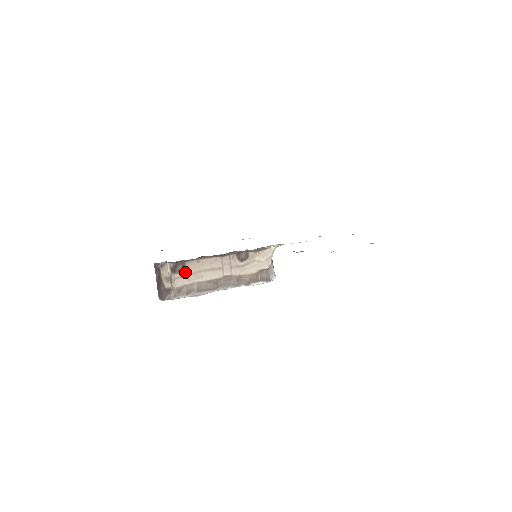
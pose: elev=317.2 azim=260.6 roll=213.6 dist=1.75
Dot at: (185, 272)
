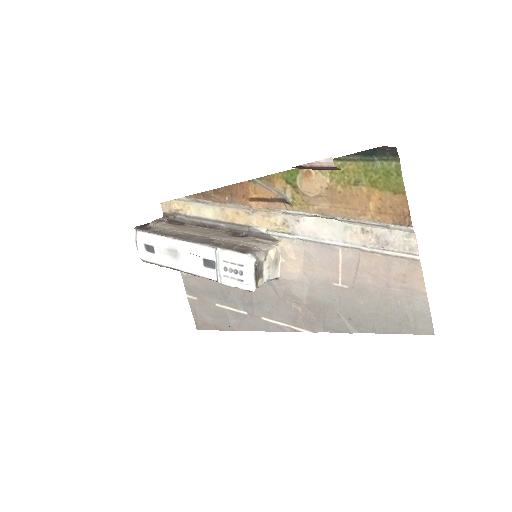
Dot at: (176, 226)
